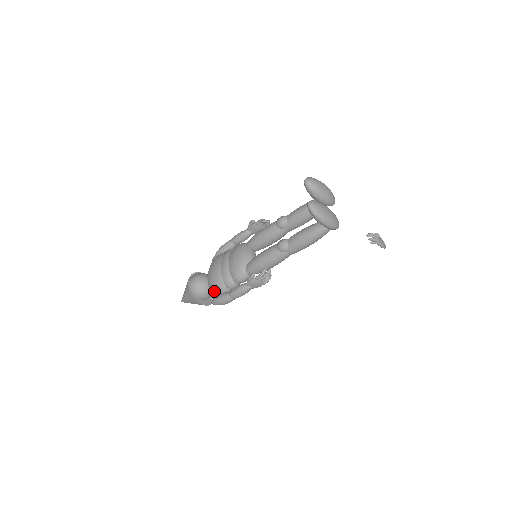
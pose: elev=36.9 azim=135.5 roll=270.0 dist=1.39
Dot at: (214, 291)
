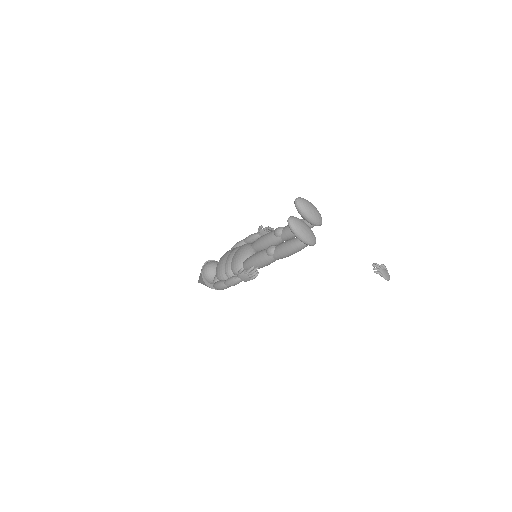
Dot at: (217, 277)
